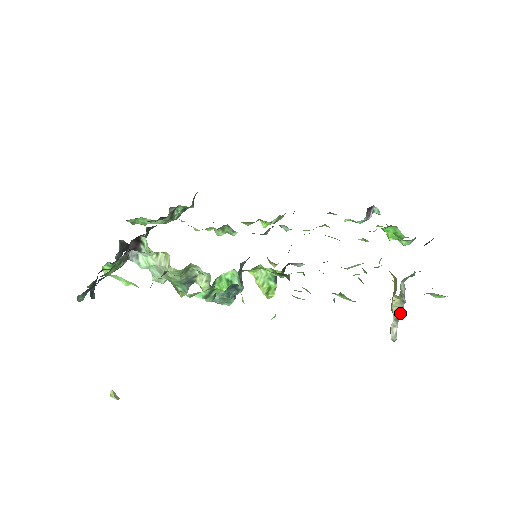
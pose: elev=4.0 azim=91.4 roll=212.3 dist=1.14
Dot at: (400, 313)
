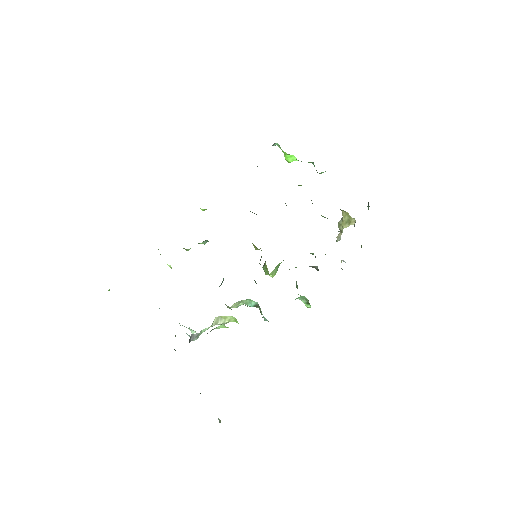
Dot at: occluded
